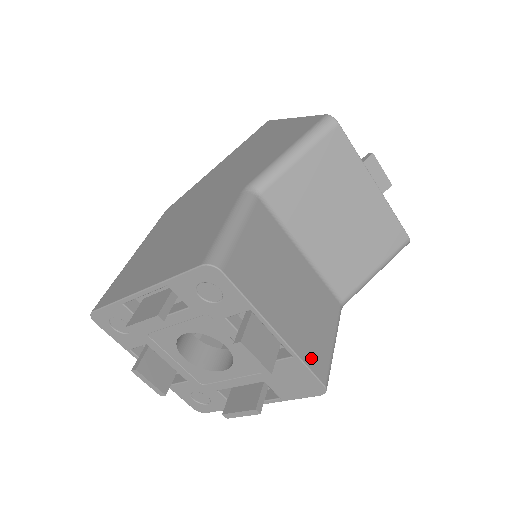
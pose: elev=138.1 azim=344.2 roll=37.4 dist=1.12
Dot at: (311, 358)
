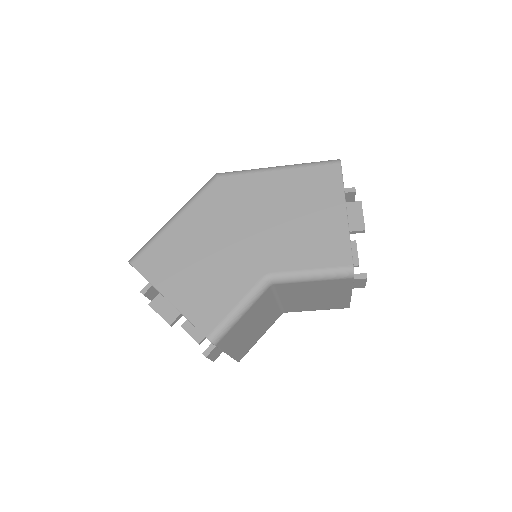
Dot at: (240, 354)
